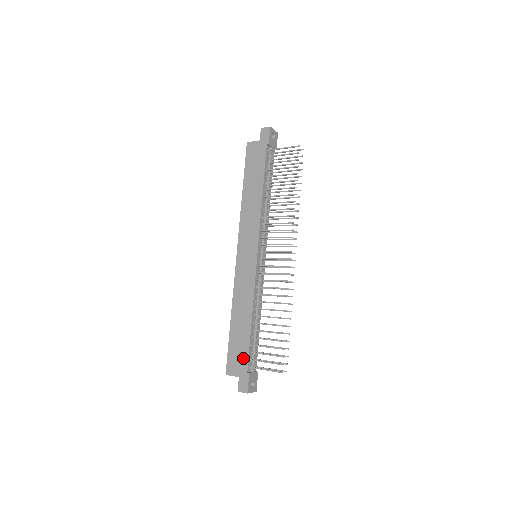
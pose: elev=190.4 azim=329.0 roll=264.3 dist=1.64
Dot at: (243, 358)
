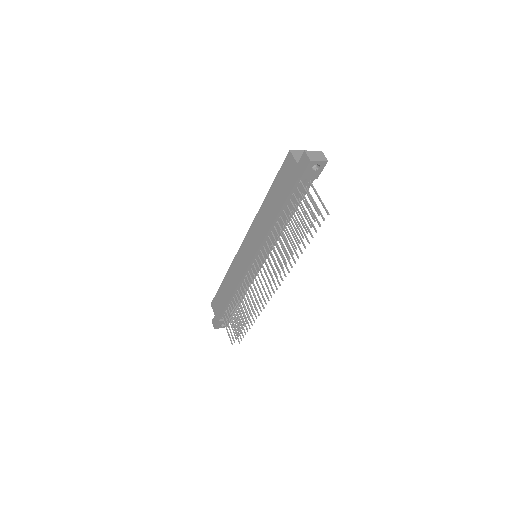
Dot at: (220, 310)
